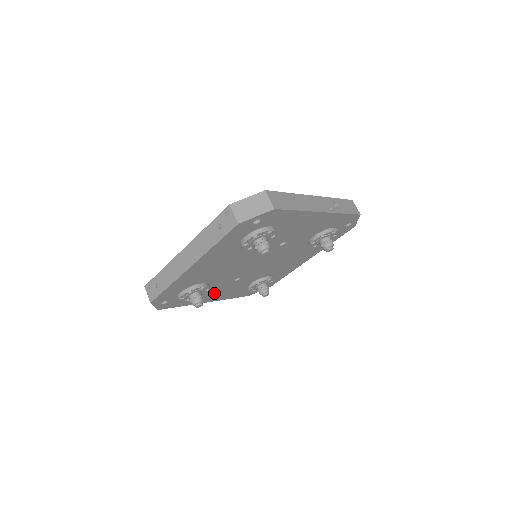
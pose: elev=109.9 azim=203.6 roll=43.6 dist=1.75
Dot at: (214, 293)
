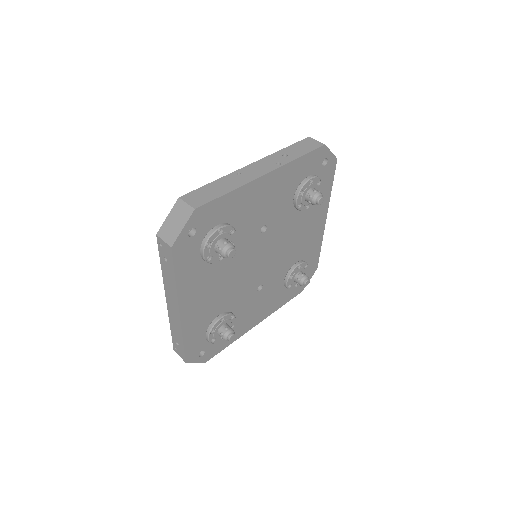
Dot at: (251, 314)
